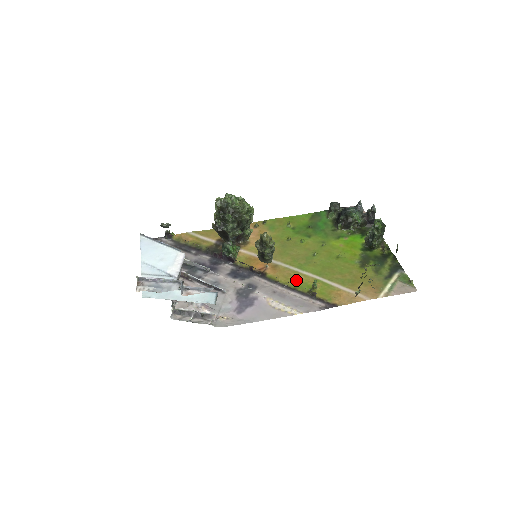
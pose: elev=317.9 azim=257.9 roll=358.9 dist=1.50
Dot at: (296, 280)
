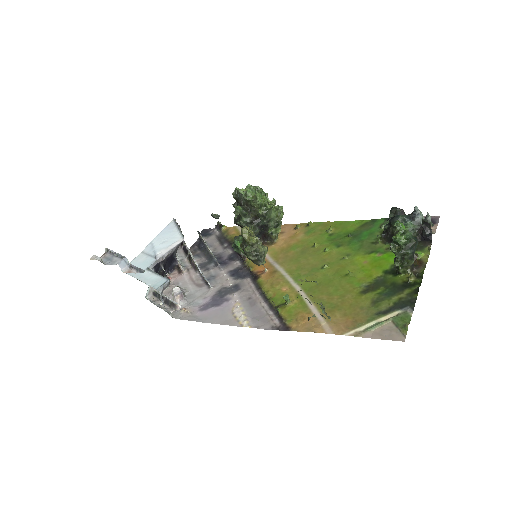
Dot at: (278, 291)
